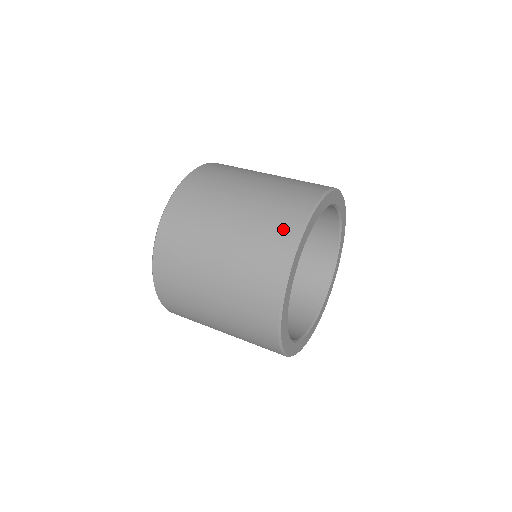
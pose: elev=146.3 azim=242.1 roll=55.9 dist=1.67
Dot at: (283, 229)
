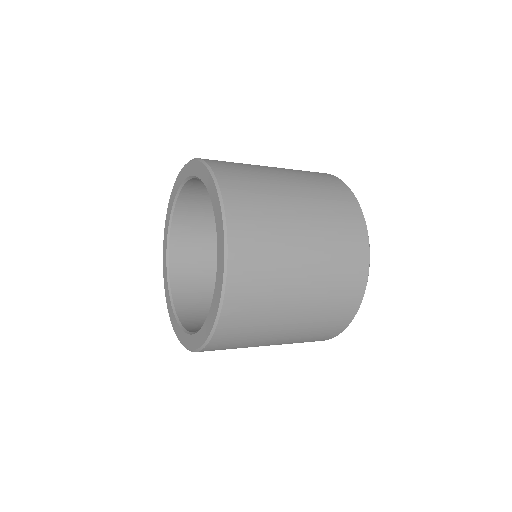
Dot at: (354, 233)
